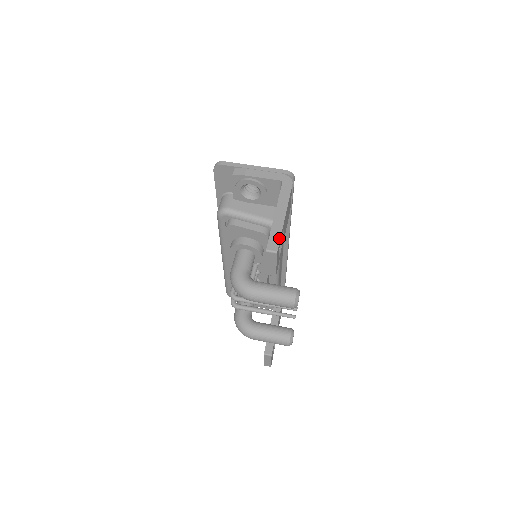
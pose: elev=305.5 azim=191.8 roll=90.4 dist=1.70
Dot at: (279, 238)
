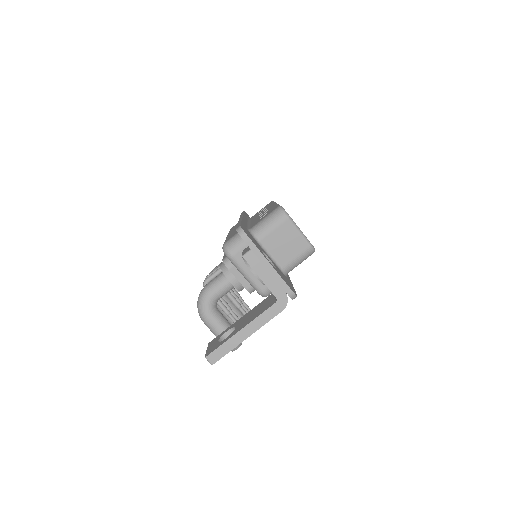
Dot at: (224, 355)
